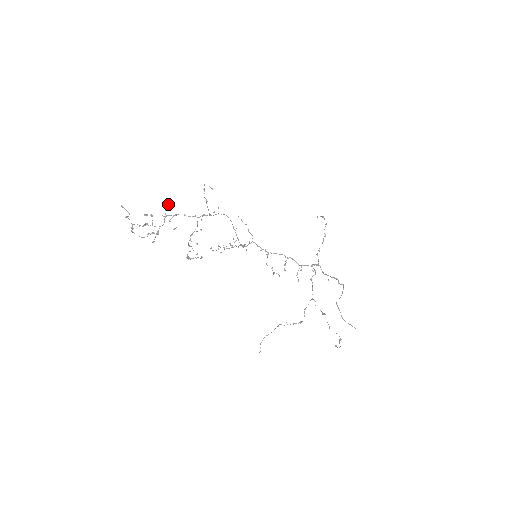
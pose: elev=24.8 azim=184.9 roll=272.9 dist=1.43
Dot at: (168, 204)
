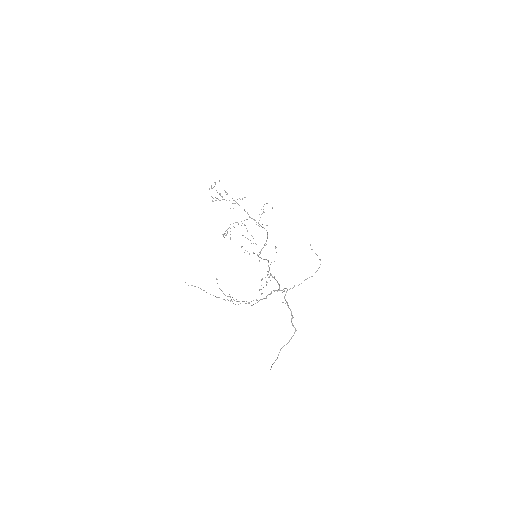
Dot at: (242, 199)
